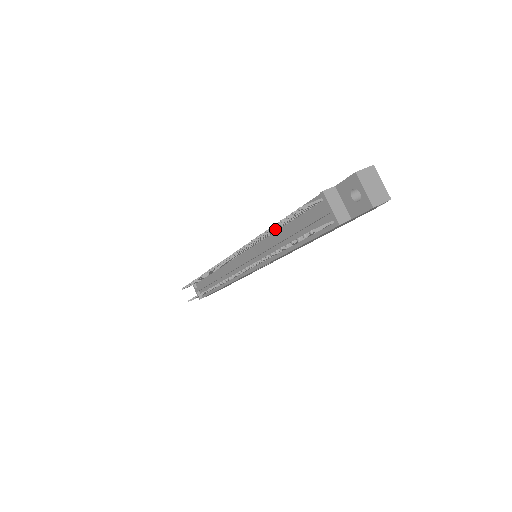
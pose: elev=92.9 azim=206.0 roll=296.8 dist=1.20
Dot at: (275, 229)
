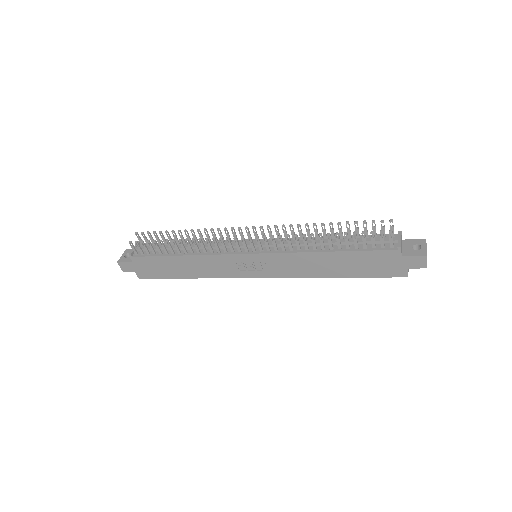
Dot at: occluded
